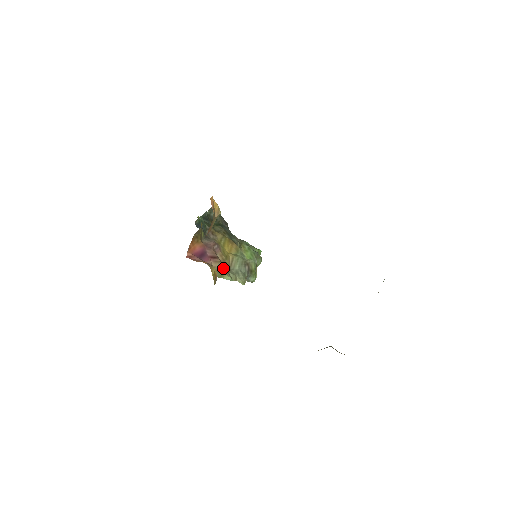
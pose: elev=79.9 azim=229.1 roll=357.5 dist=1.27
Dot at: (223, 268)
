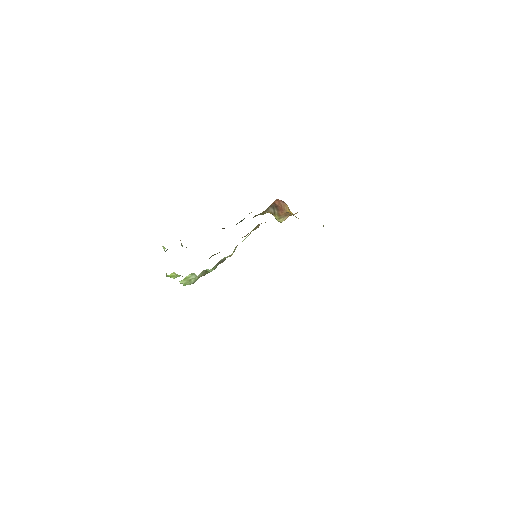
Dot at: occluded
